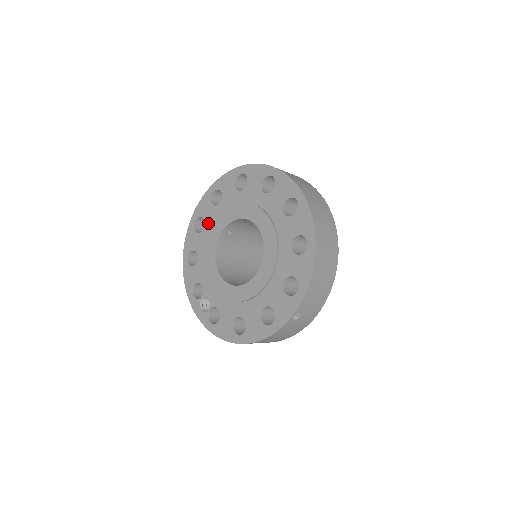
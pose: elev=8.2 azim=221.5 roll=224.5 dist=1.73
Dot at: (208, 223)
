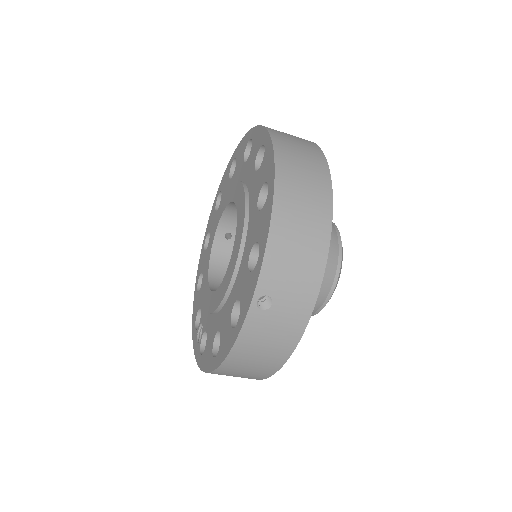
Dot at: occluded
